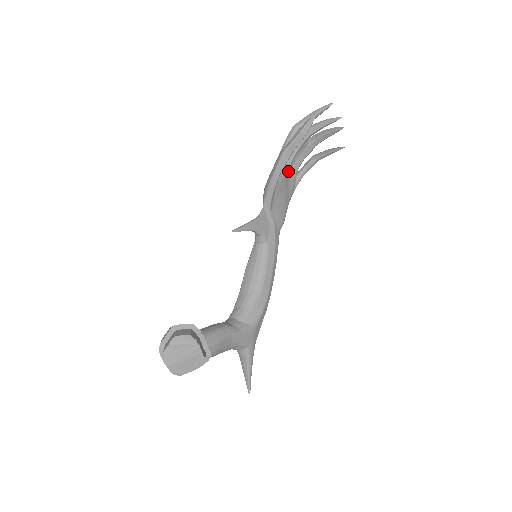
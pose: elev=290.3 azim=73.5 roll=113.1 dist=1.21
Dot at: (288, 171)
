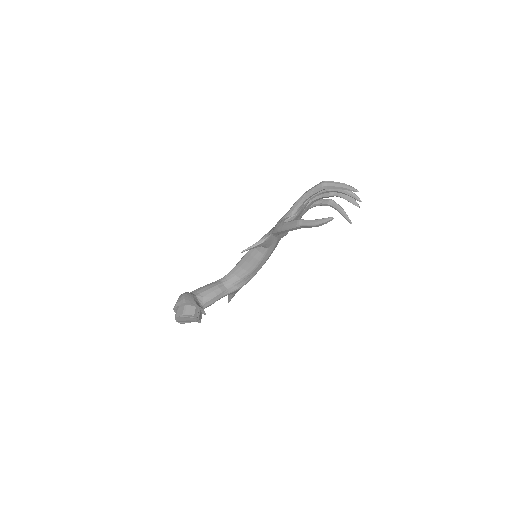
Dot at: (304, 206)
